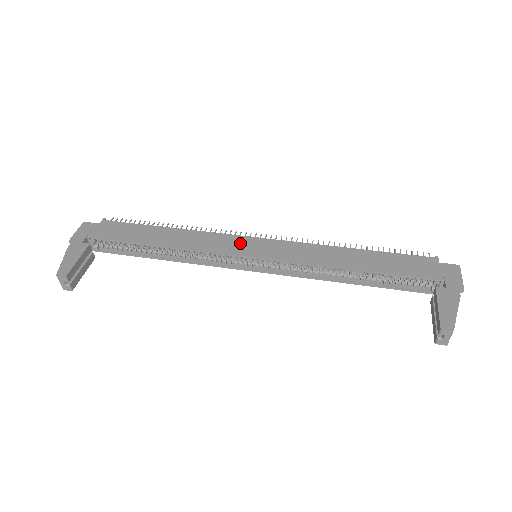
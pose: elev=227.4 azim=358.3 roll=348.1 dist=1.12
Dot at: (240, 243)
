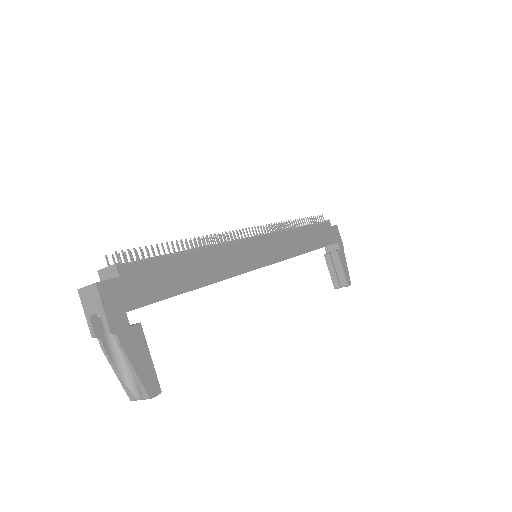
Dot at: (253, 251)
